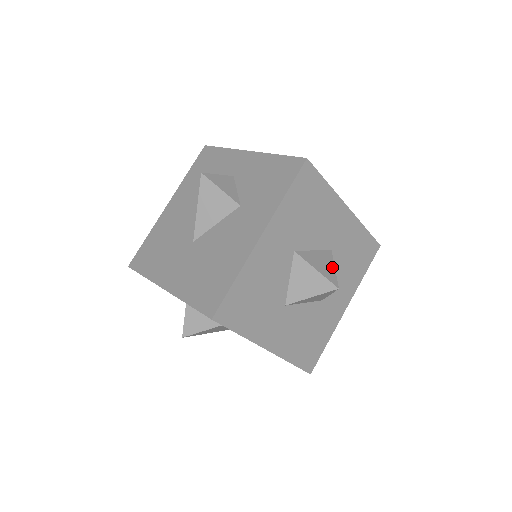
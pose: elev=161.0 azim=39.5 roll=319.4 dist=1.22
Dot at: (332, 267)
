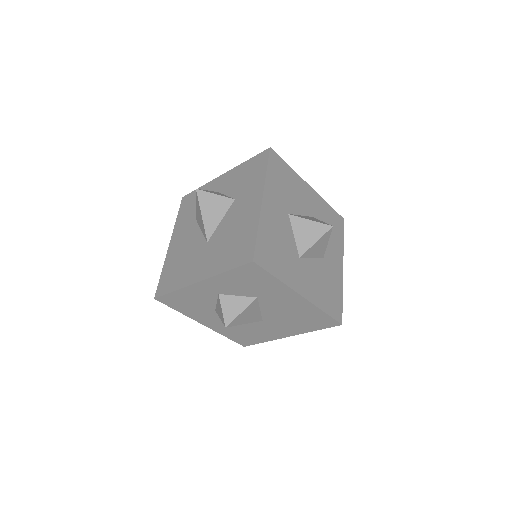
Dot at: (327, 240)
